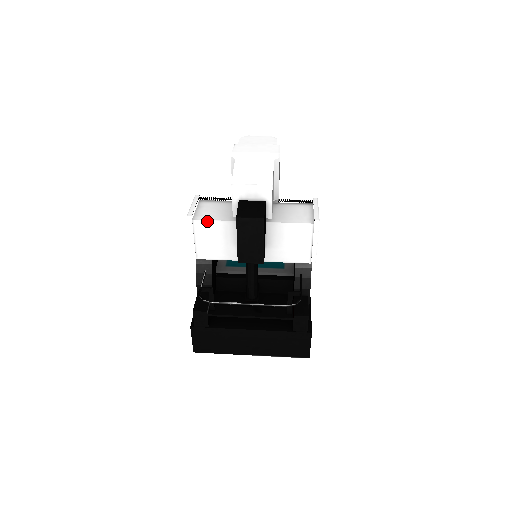
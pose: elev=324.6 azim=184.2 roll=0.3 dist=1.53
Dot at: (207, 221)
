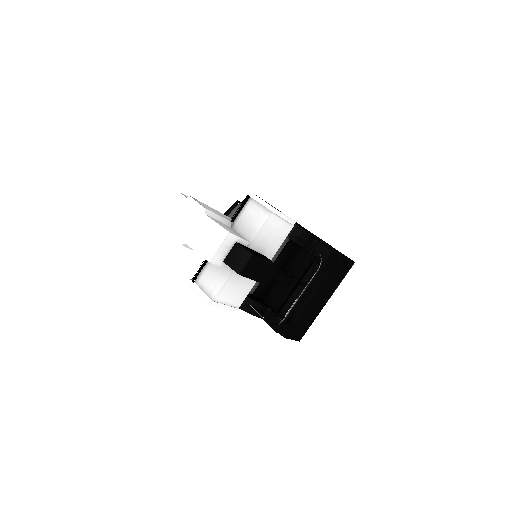
Dot at: (220, 290)
